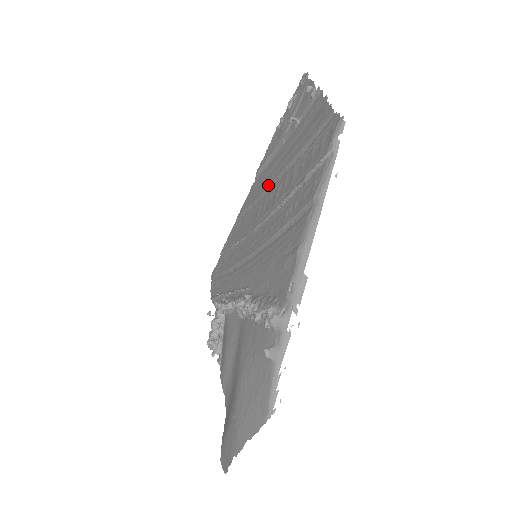
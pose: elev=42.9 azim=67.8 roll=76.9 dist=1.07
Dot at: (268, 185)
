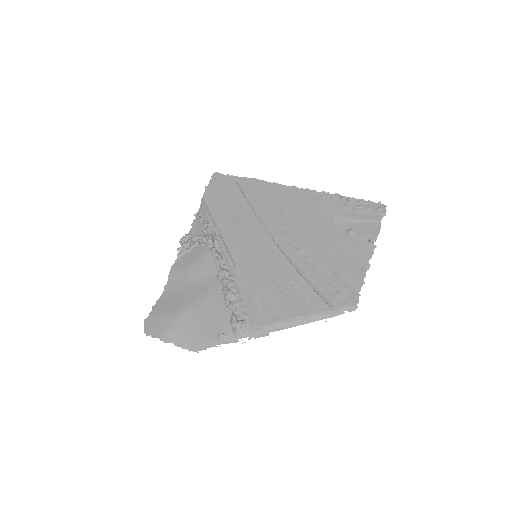
Dot at: (302, 226)
